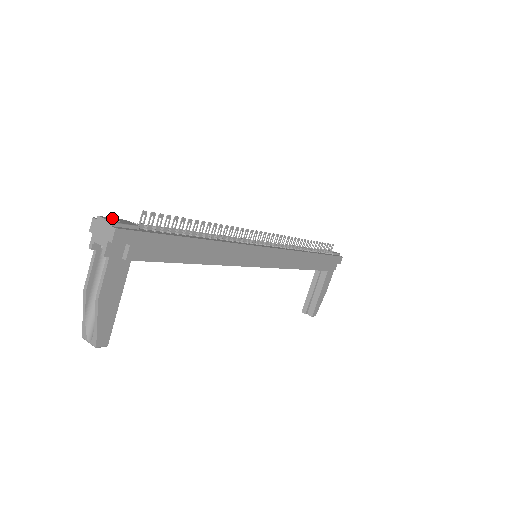
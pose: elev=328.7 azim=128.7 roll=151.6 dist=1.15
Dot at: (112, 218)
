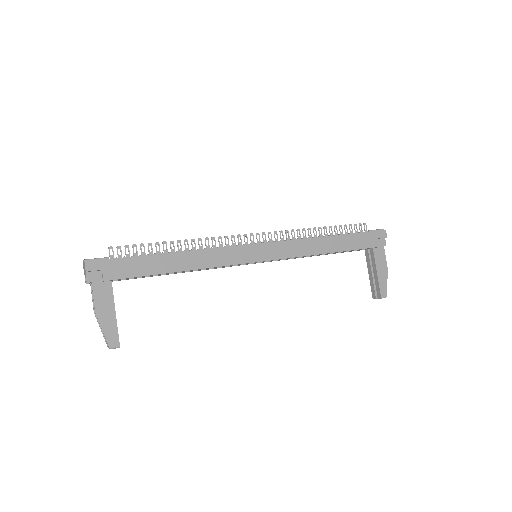
Dot at: occluded
